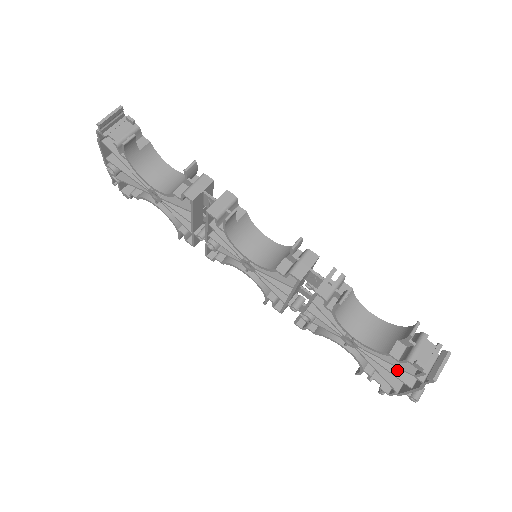
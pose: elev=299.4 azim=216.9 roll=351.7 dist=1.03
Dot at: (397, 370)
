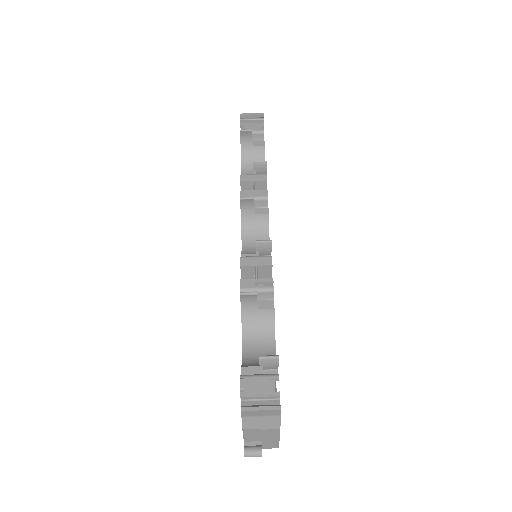
Dot at: occluded
